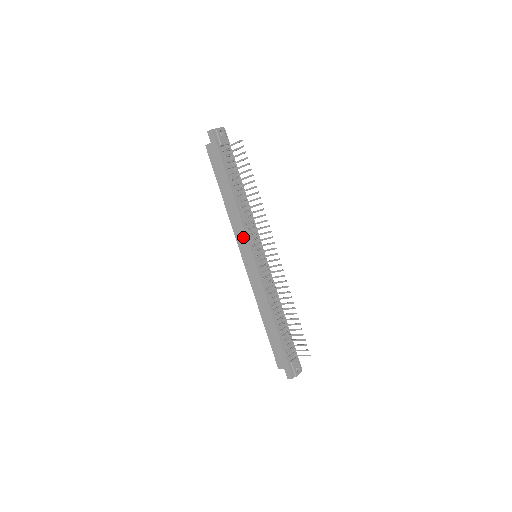
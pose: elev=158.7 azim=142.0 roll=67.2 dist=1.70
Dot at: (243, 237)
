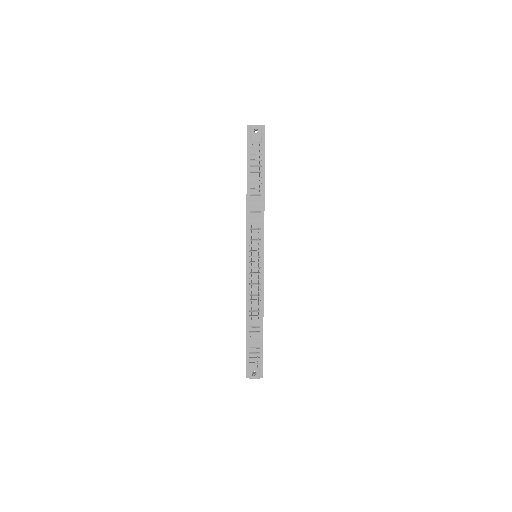
Dot at: (246, 234)
